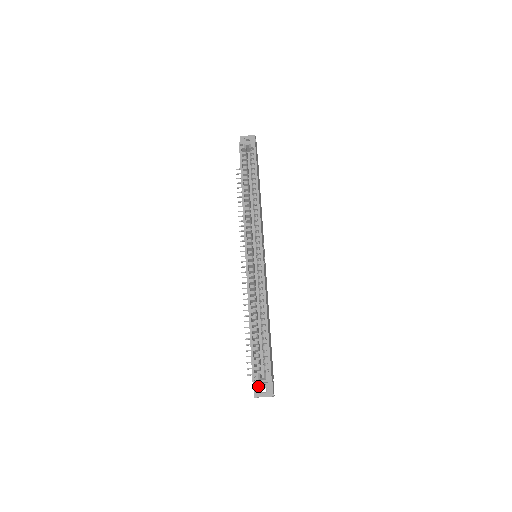
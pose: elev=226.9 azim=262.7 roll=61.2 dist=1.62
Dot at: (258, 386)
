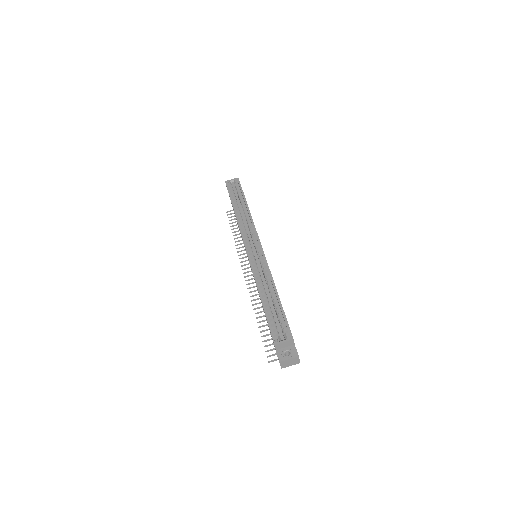
Dot at: (281, 351)
